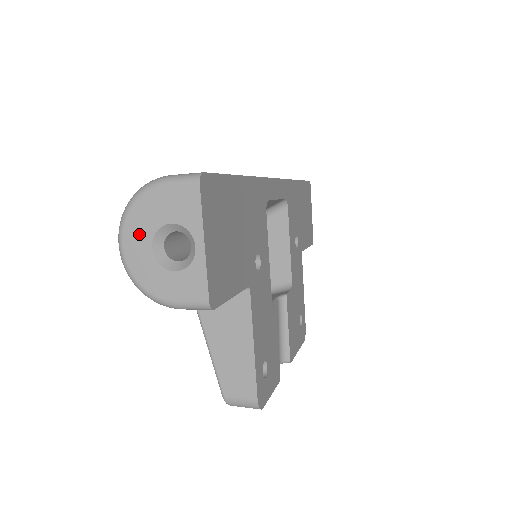
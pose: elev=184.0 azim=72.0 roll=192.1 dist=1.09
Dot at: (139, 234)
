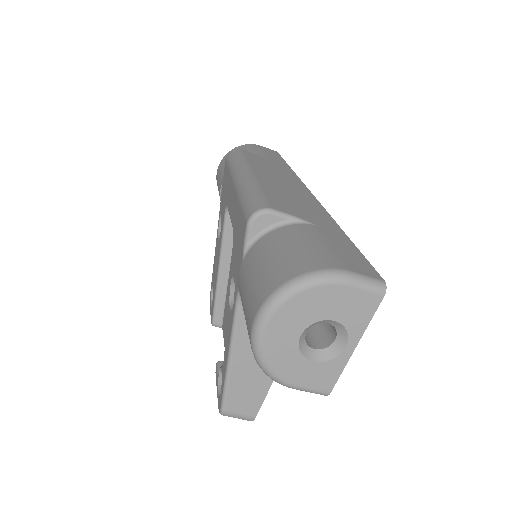
Dot at: (293, 319)
